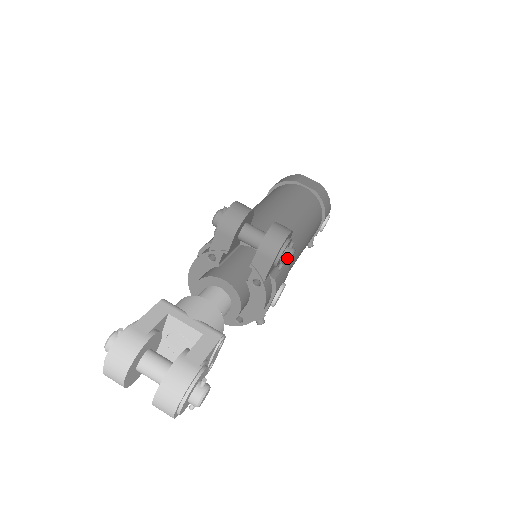
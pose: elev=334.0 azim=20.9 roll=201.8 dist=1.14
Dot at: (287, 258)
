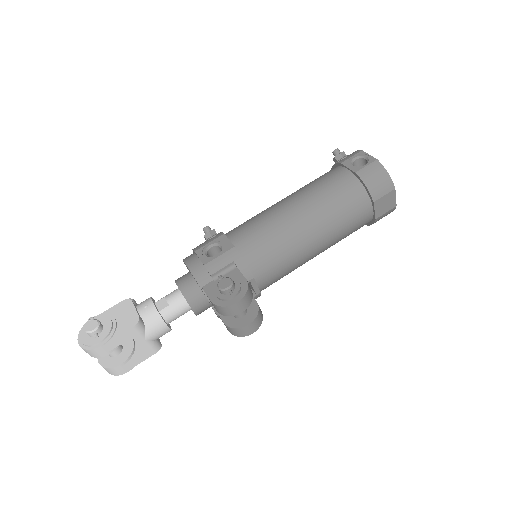
Dot at: occluded
